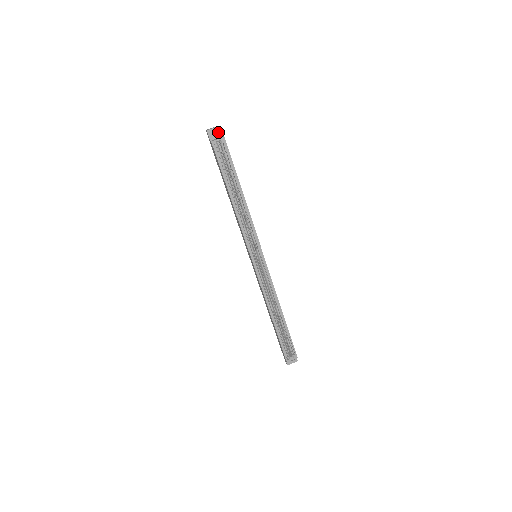
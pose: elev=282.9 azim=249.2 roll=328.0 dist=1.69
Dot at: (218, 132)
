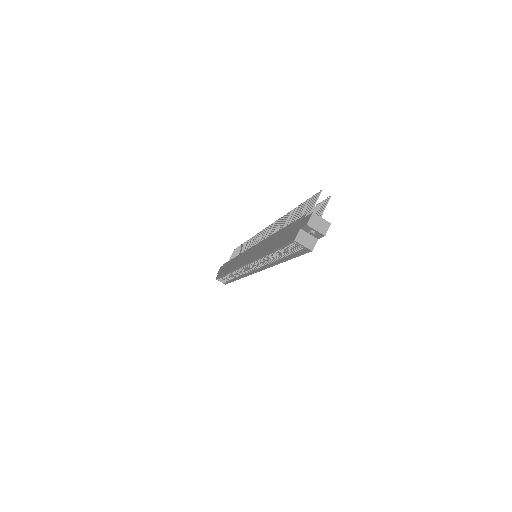
Dot at: (317, 234)
